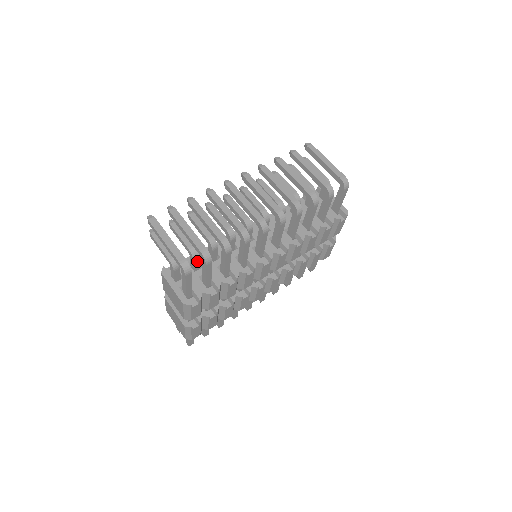
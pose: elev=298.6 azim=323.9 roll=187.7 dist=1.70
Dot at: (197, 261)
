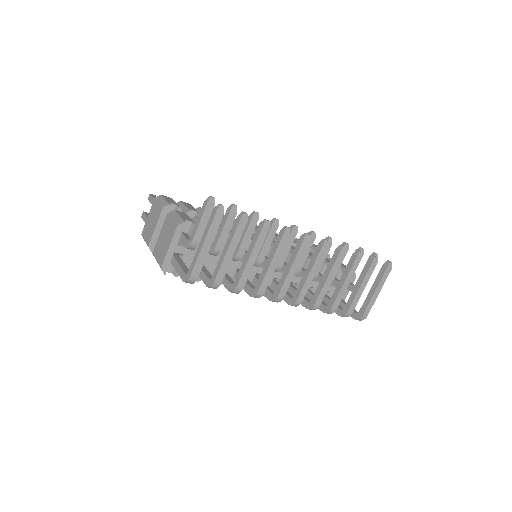
Dot at: occluded
